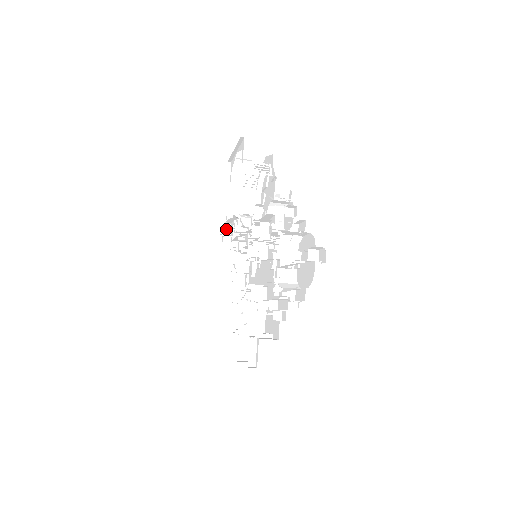
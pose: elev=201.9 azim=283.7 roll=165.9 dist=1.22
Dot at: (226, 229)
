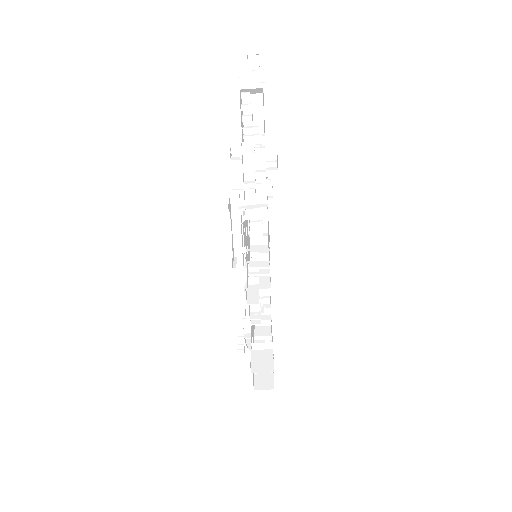
Dot at: (244, 325)
